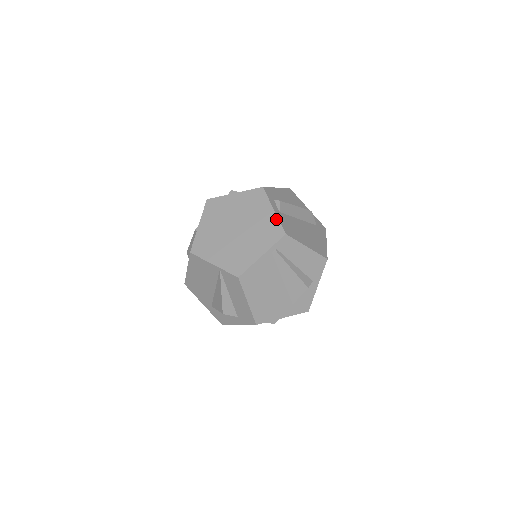
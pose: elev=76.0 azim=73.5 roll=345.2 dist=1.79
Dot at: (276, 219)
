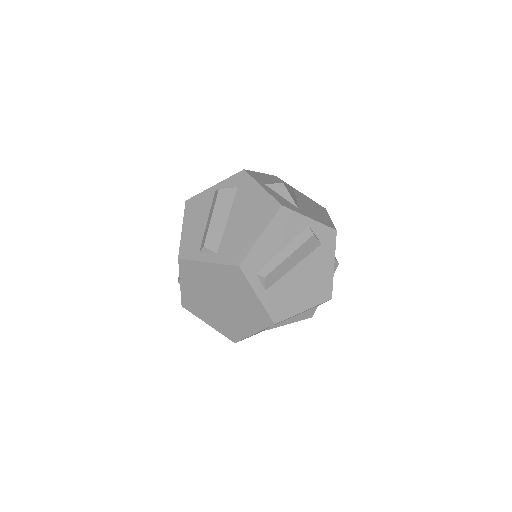
Dot at: (261, 307)
